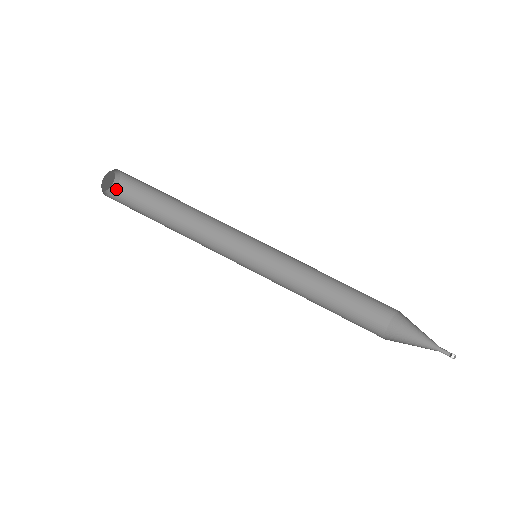
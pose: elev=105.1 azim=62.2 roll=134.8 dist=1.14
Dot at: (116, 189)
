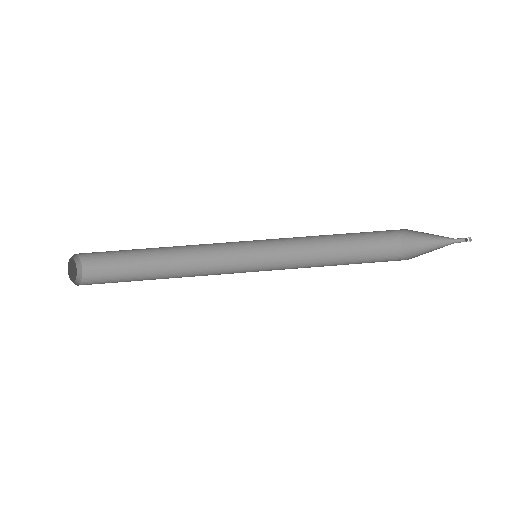
Dot at: (82, 266)
